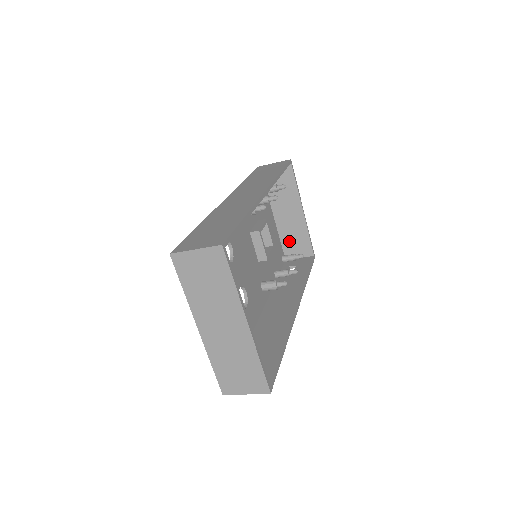
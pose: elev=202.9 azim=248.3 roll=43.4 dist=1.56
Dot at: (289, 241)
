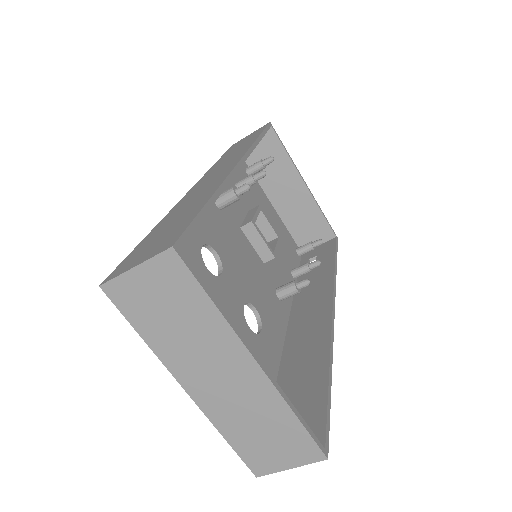
Dot at: (299, 228)
